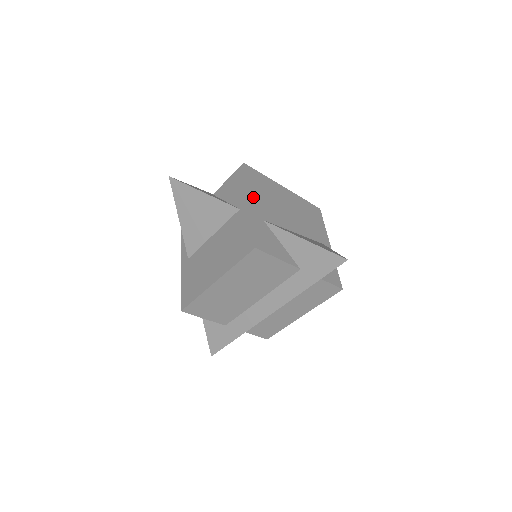
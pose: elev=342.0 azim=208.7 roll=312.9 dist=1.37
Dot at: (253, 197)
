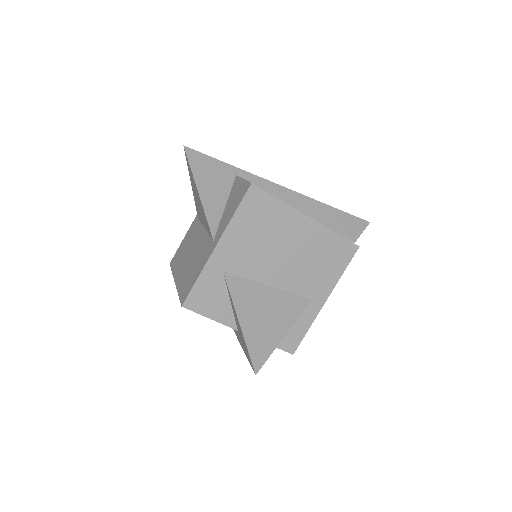
Dot at: (229, 239)
